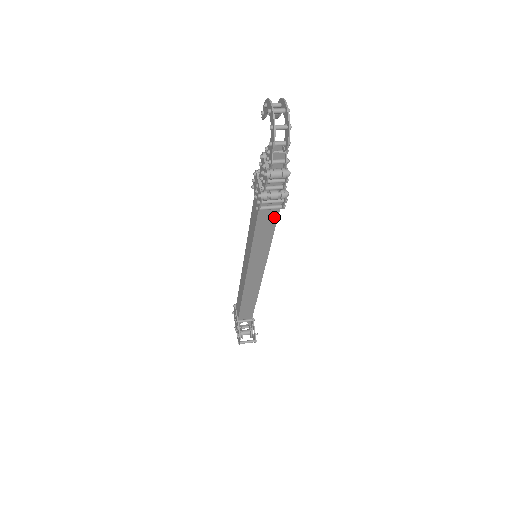
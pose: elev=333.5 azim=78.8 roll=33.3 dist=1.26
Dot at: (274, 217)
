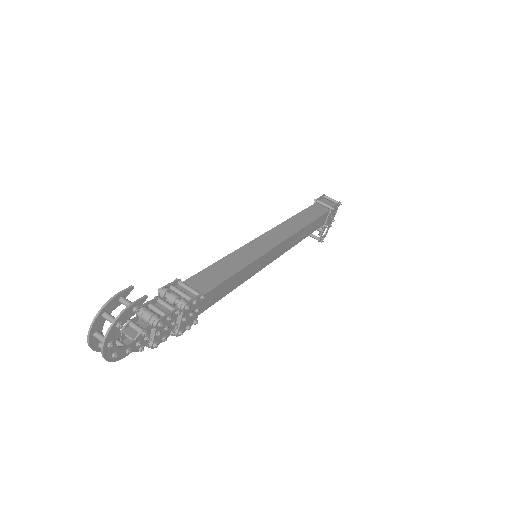
Dot at: occluded
